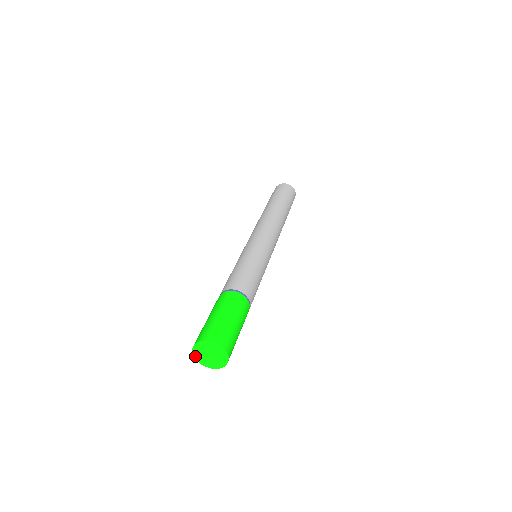
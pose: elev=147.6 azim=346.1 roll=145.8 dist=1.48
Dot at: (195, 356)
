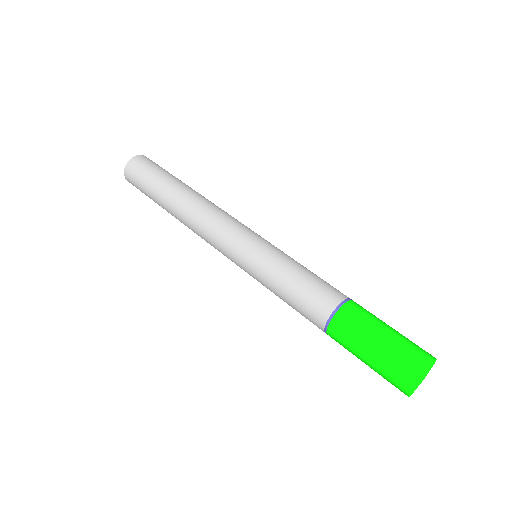
Dot at: (410, 395)
